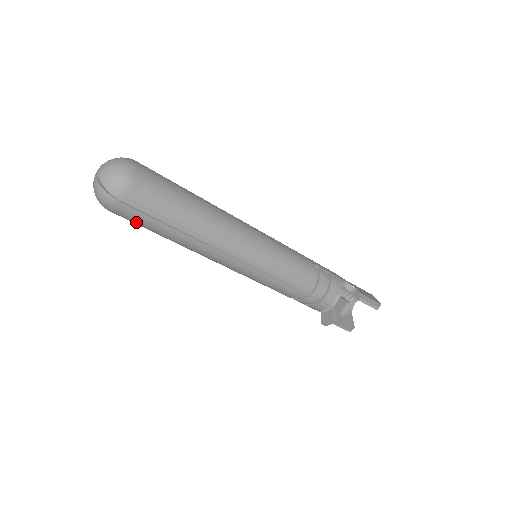
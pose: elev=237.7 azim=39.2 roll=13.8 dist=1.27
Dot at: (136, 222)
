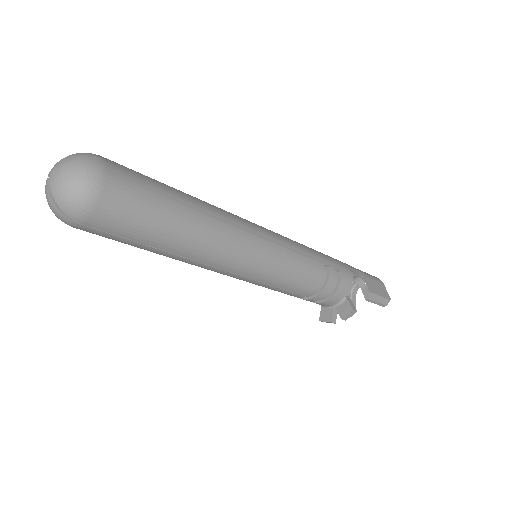
Dot at: occluded
